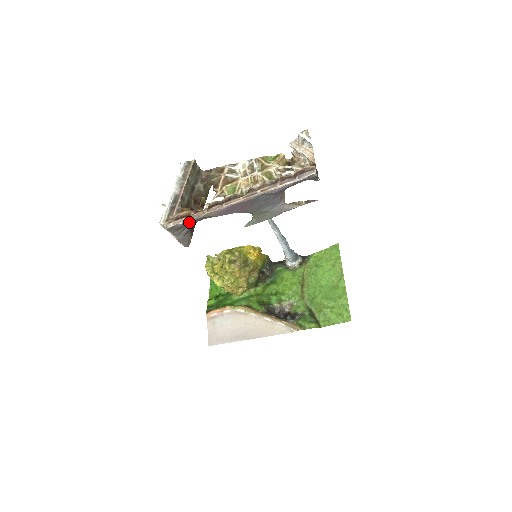
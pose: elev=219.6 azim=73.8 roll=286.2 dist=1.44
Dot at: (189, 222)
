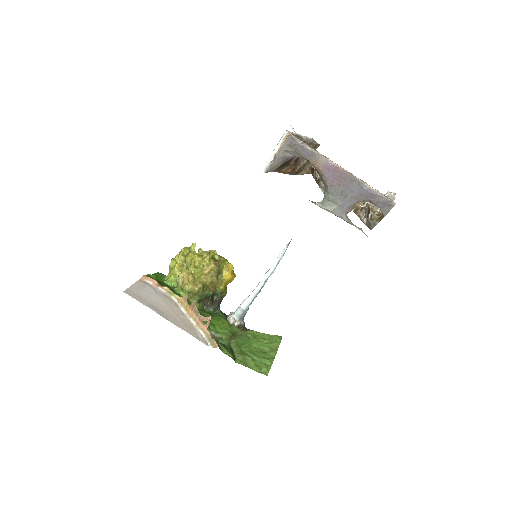
Dot at: (305, 147)
